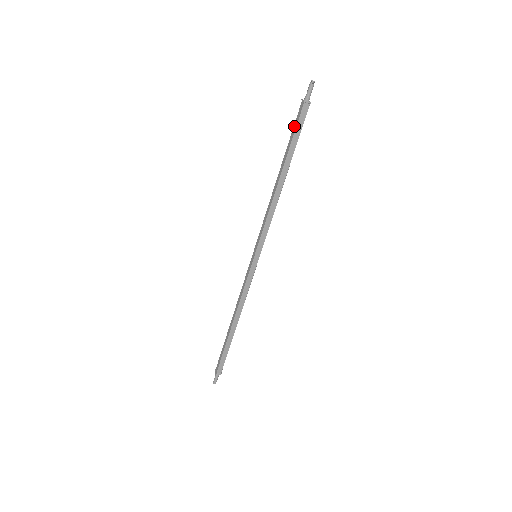
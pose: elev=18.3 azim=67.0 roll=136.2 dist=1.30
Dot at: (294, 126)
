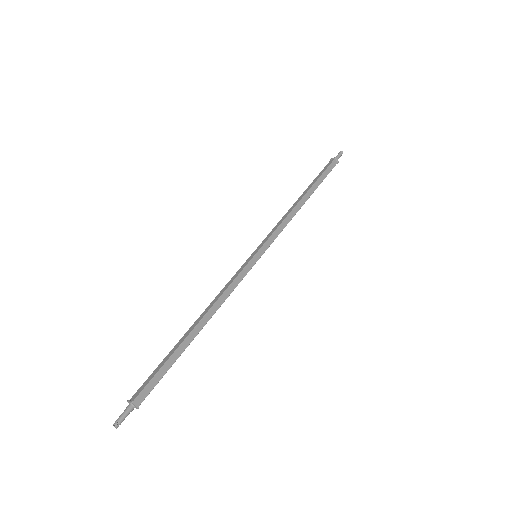
Dot at: (322, 170)
